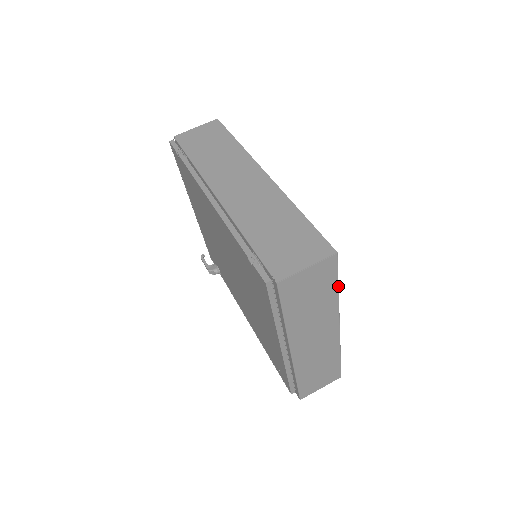
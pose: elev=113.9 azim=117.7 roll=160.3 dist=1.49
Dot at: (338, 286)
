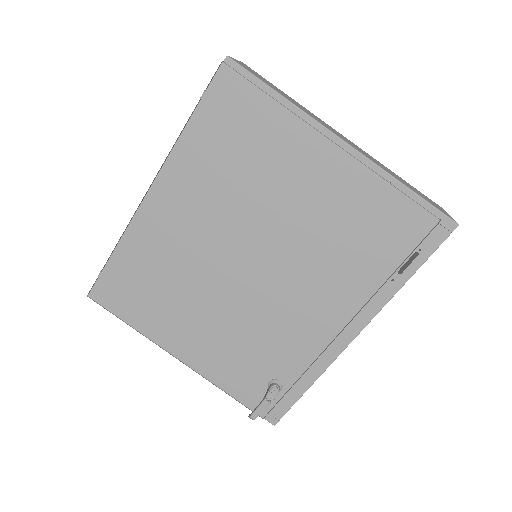
Dot at: occluded
